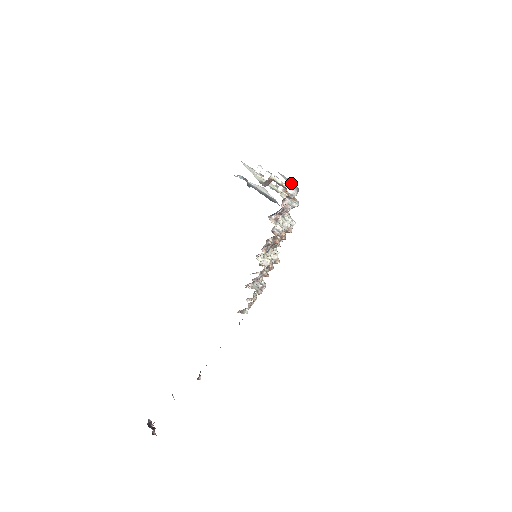
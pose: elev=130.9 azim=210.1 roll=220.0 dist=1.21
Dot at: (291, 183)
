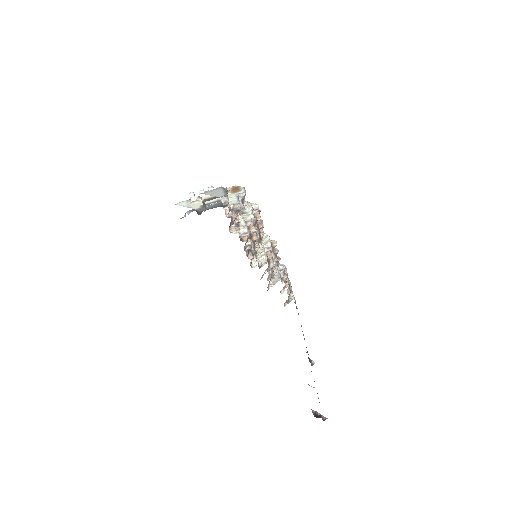
Dot at: (217, 193)
